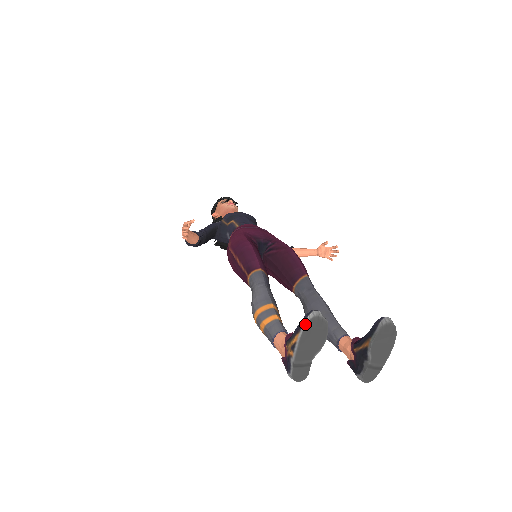
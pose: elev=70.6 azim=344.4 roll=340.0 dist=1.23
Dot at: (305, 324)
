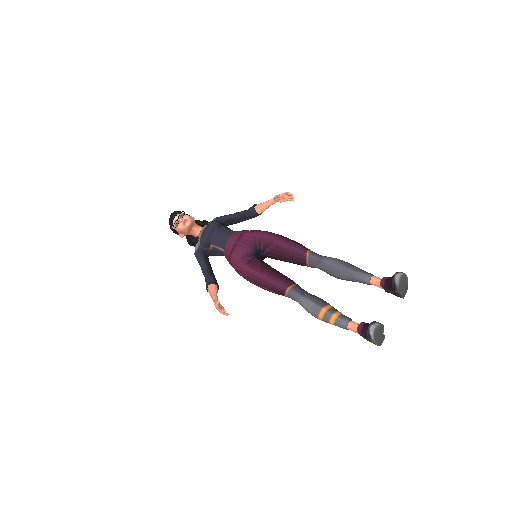
Dot at: (373, 338)
